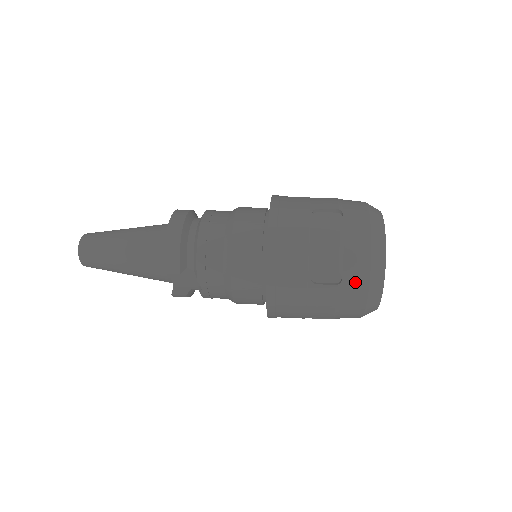
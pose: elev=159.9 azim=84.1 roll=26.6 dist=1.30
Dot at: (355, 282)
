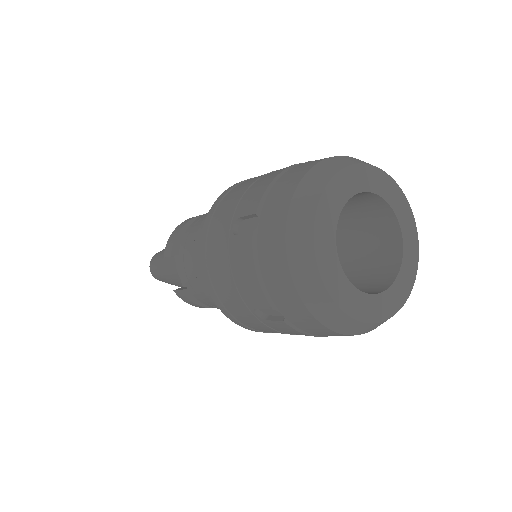
Dot at: (271, 225)
